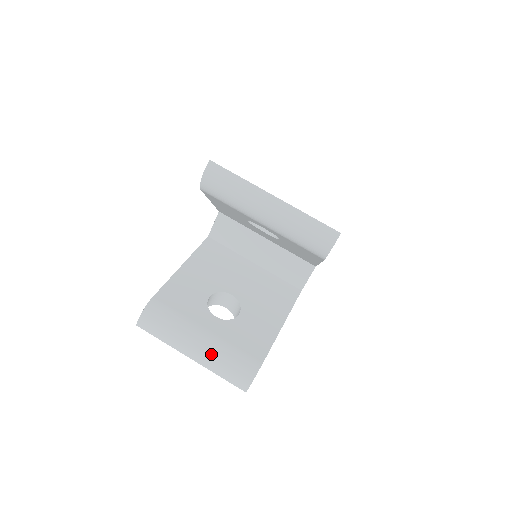
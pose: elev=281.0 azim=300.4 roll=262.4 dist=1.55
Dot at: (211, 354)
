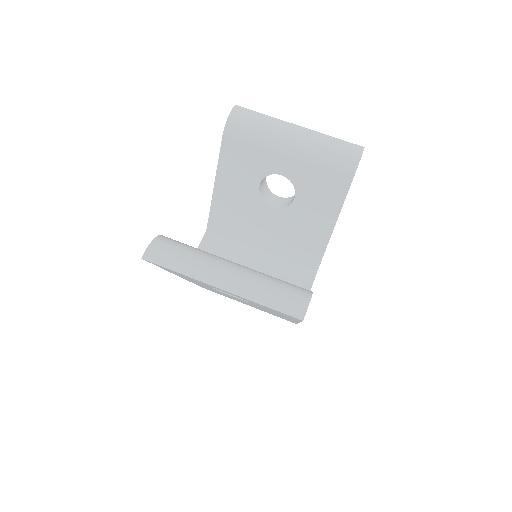
Dot at: (249, 277)
